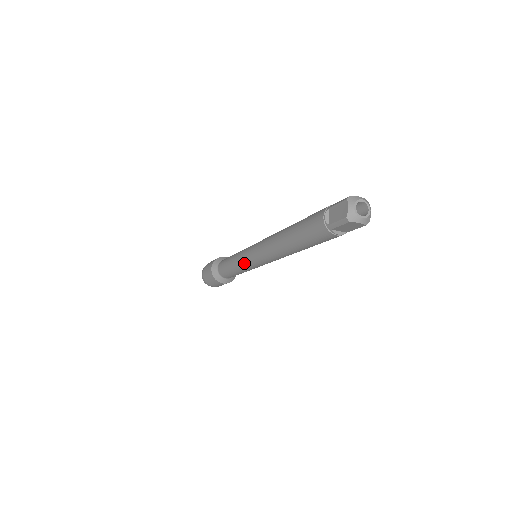
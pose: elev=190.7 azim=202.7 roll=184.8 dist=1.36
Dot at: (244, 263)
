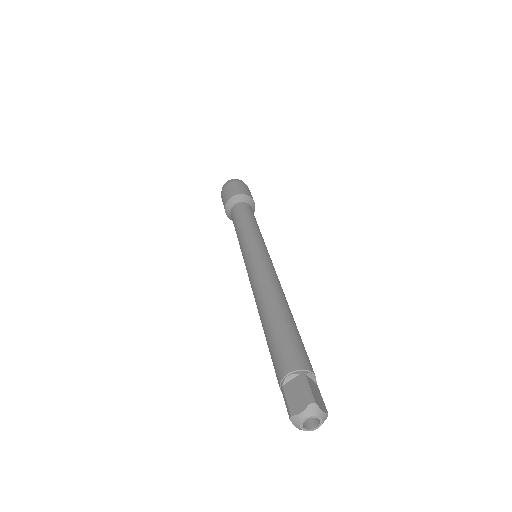
Dot at: occluded
